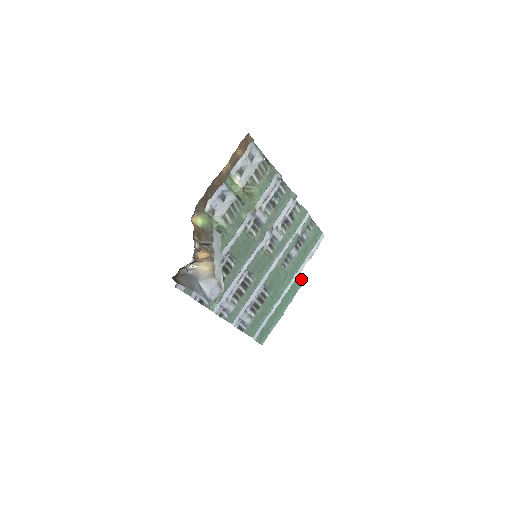
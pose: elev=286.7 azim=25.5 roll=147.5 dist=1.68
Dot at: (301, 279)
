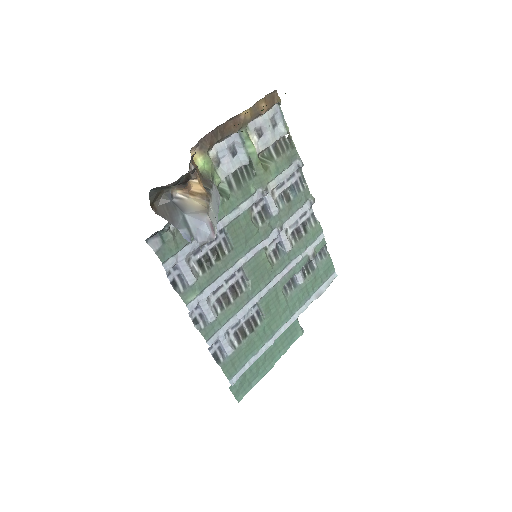
Dot at: (301, 327)
